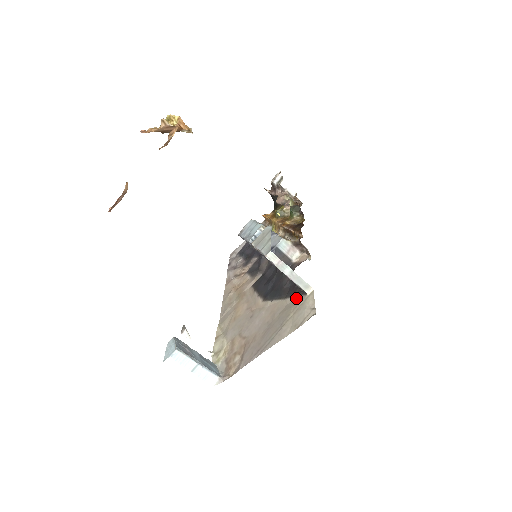
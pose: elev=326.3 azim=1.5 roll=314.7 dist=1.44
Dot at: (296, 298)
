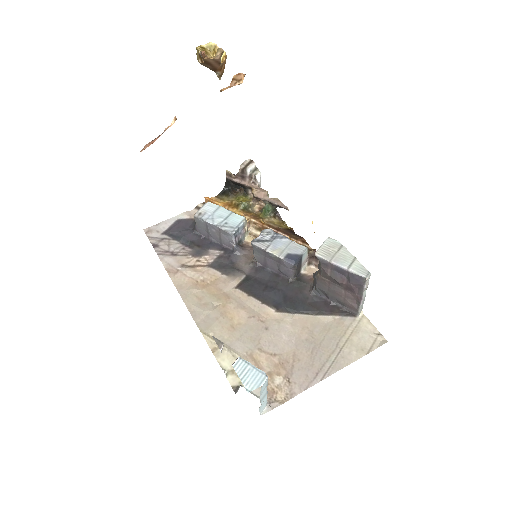
Dot at: (340, 318)
